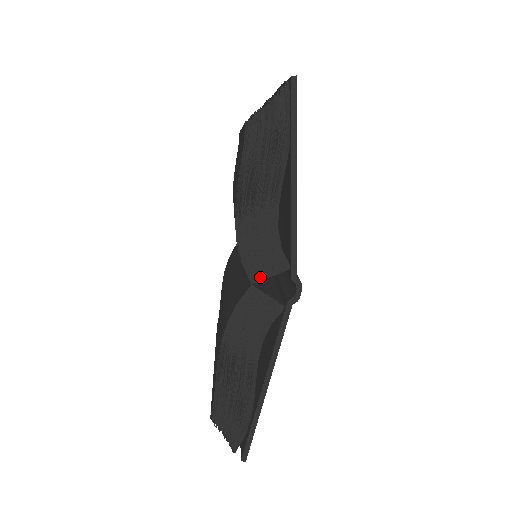
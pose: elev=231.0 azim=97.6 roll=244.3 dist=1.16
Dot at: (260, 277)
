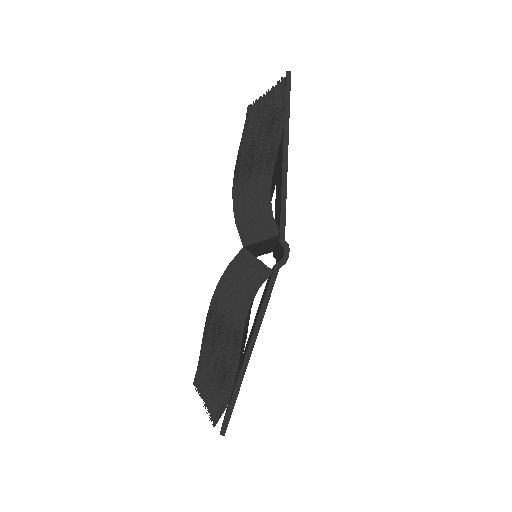
Dot at: (252, 240)
